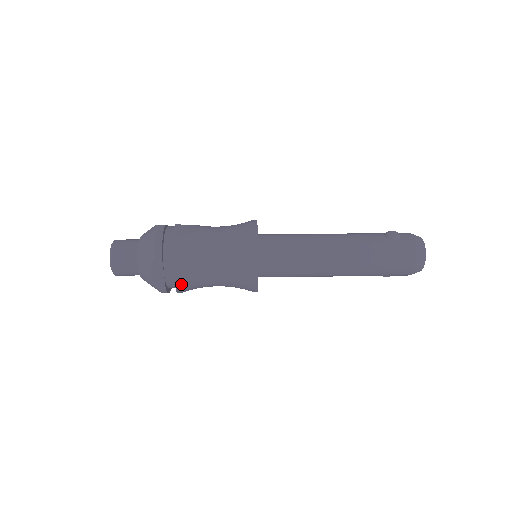
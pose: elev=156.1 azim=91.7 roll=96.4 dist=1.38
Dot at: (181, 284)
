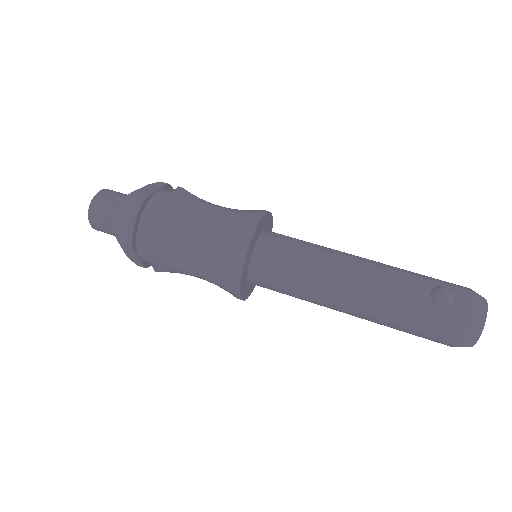
Dot at: (159, 270)
